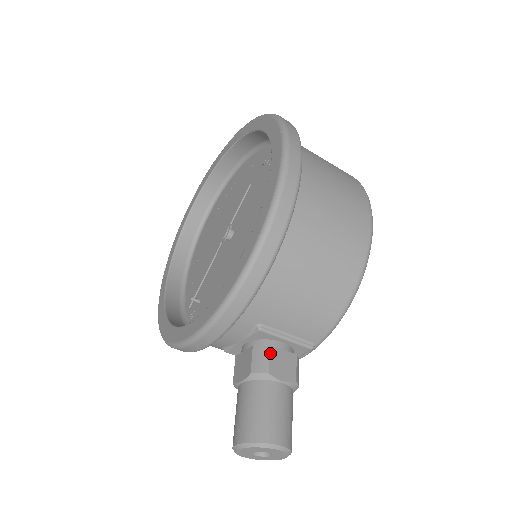
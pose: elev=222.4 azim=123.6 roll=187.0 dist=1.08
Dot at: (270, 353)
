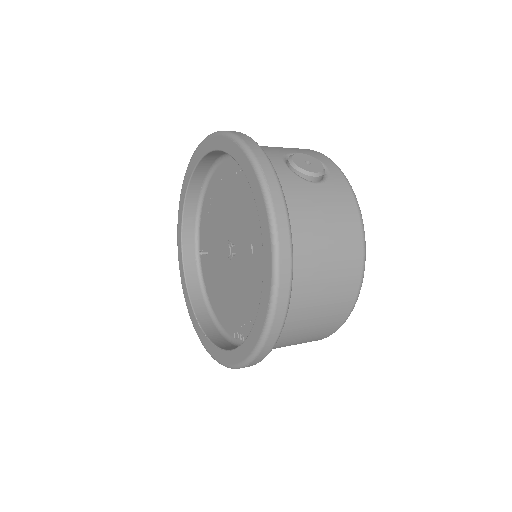
Dot at: occluded
